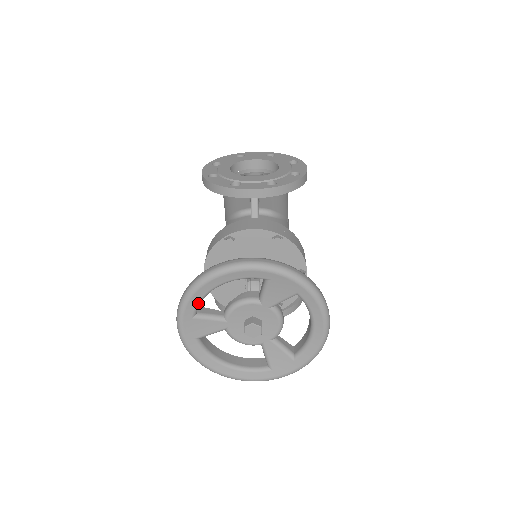
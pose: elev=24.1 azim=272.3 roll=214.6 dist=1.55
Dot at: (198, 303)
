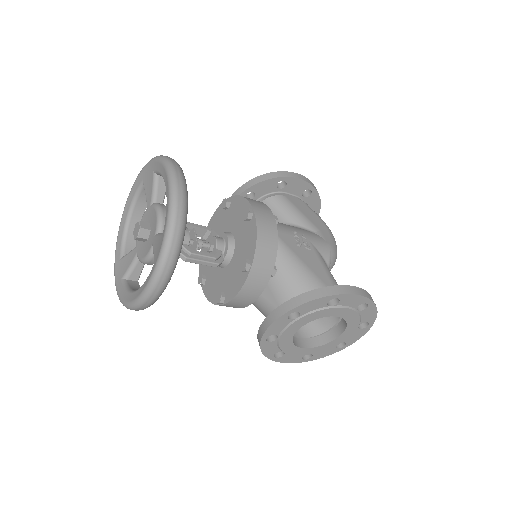
Dot at: (122, 243)
